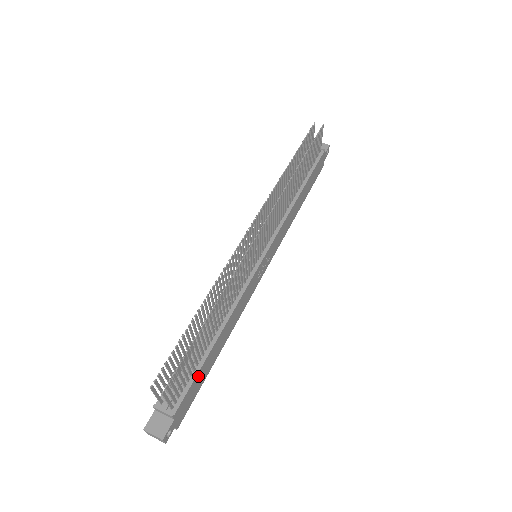
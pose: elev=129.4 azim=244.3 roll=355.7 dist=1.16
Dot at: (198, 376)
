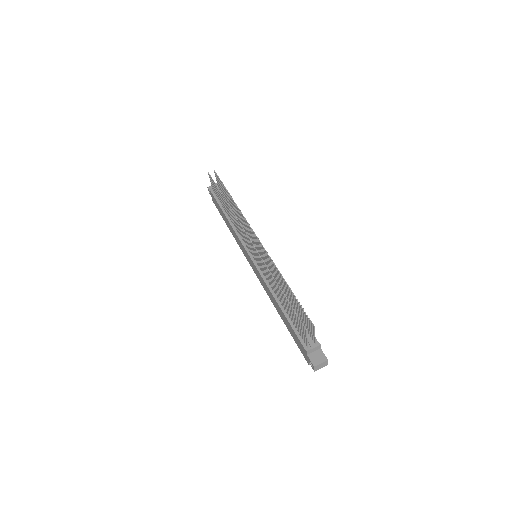
Dot at: occluded
